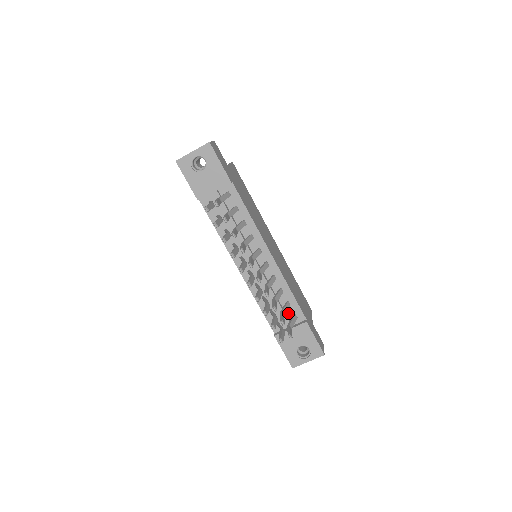
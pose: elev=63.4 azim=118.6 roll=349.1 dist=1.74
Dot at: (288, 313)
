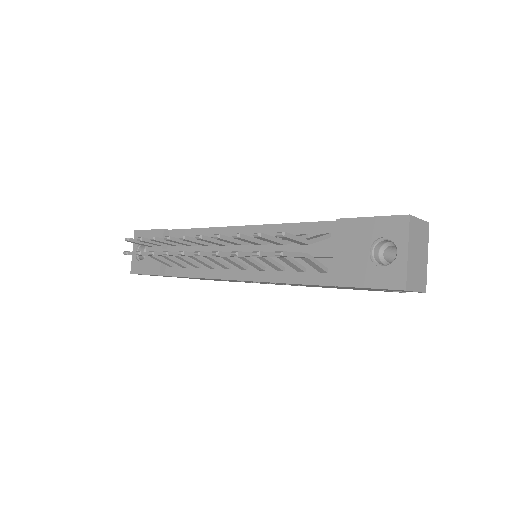
Dot at: (317, 245)
